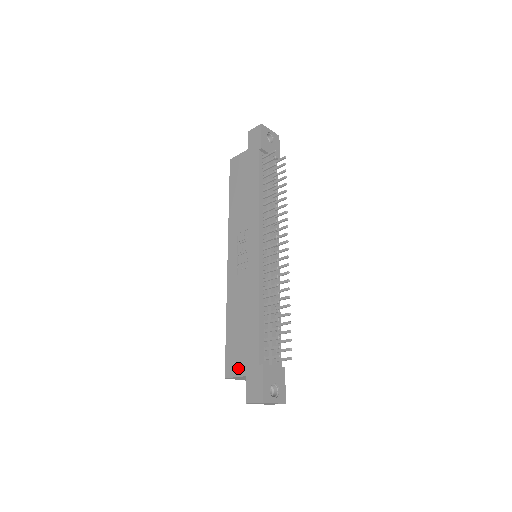
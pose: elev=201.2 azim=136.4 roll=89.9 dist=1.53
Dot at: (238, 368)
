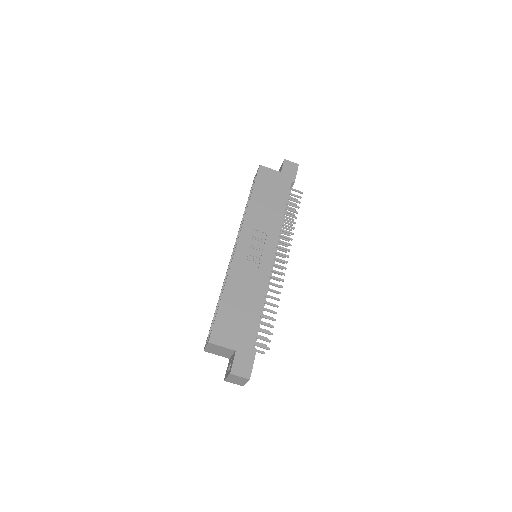
Dot at: (228, 340)
